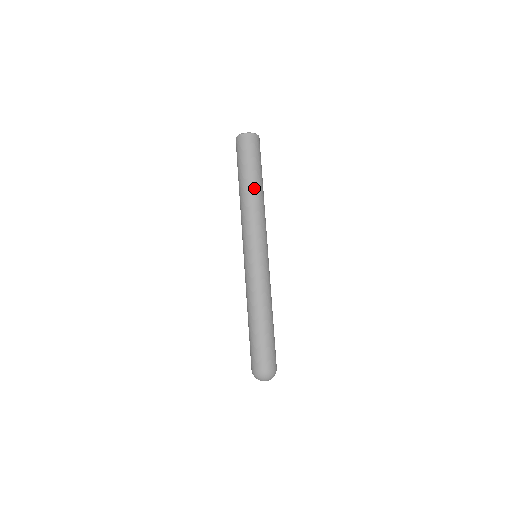
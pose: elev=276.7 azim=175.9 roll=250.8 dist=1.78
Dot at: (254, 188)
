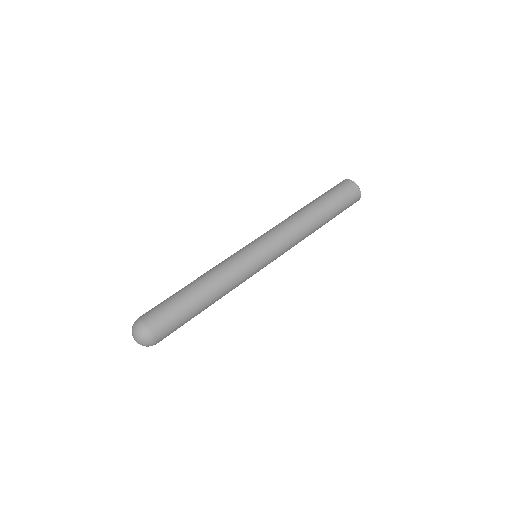
Dot at: (316, 214)
